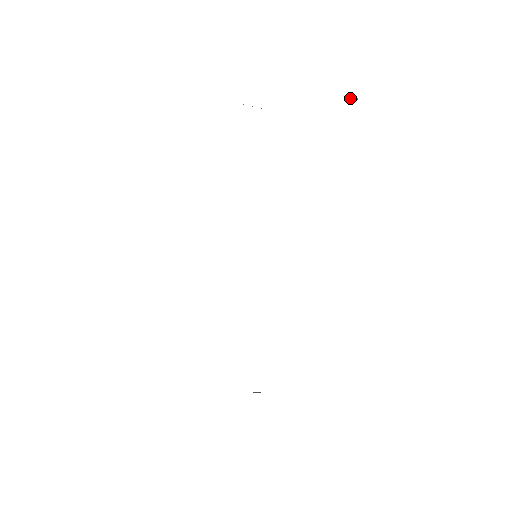
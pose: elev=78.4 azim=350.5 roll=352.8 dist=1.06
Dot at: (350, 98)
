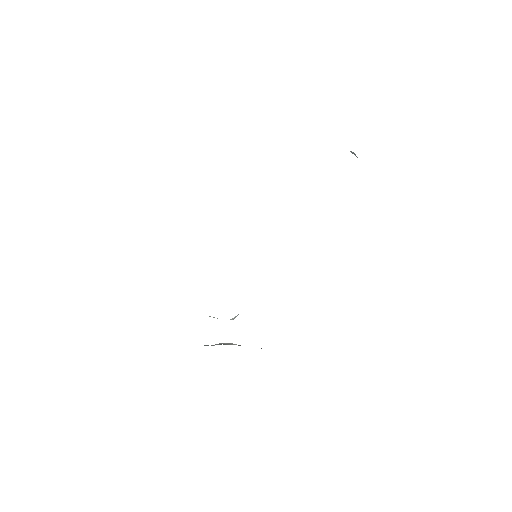
Dot at: (351, 152)
